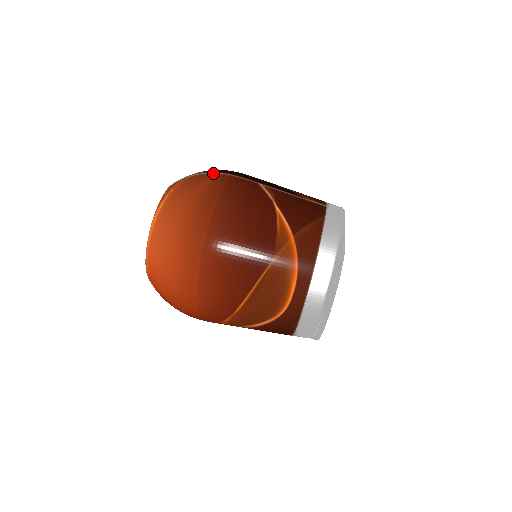
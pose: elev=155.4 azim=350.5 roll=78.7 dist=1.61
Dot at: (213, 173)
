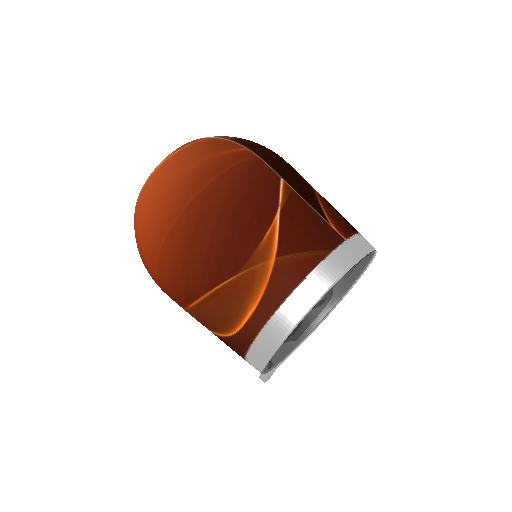
Dot at: (239, 144)
